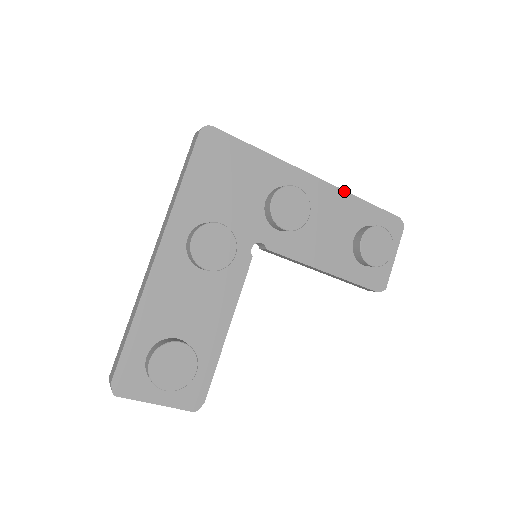
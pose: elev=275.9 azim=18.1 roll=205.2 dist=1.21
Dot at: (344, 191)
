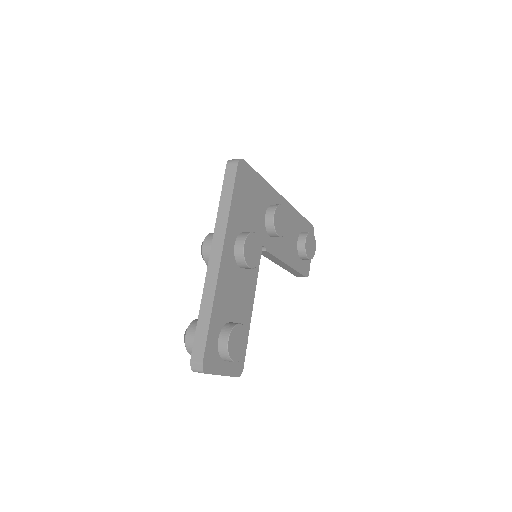
Dot at: (294, 208)
